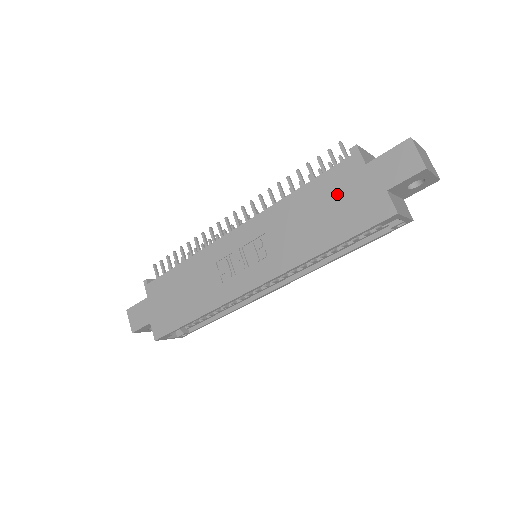
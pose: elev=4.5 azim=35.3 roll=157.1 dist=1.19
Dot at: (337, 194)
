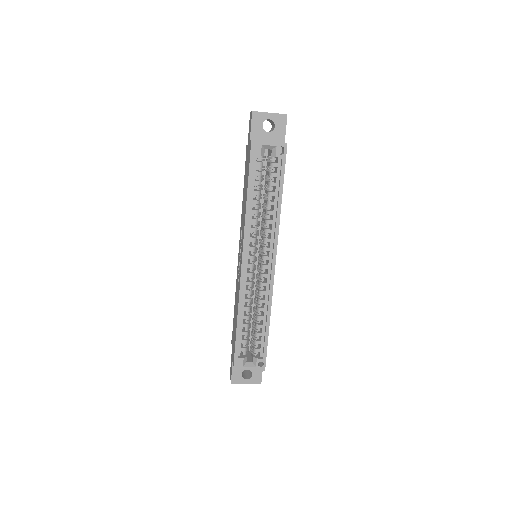
Dot at: (246, 171)
